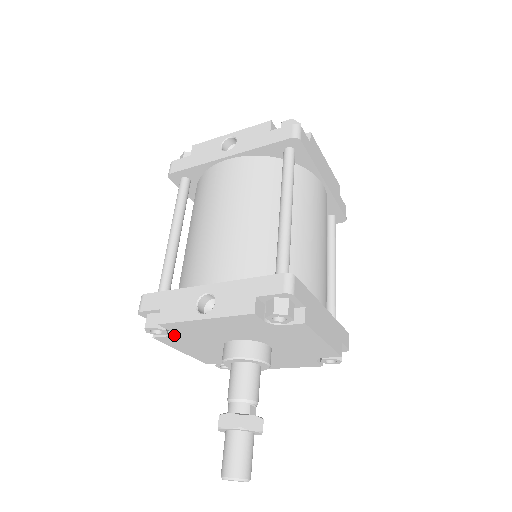
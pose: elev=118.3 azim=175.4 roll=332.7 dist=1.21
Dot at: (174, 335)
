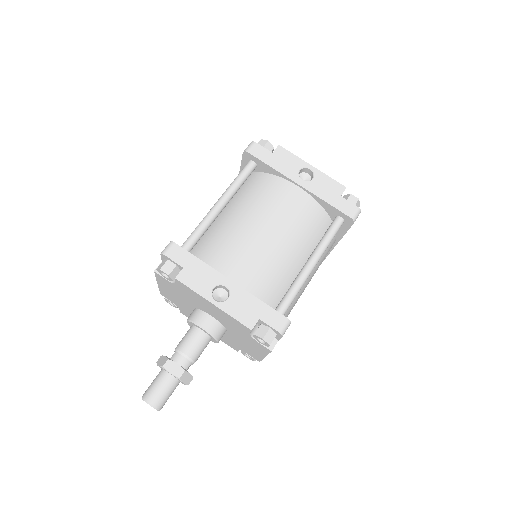
Dot at: (173, 284)
